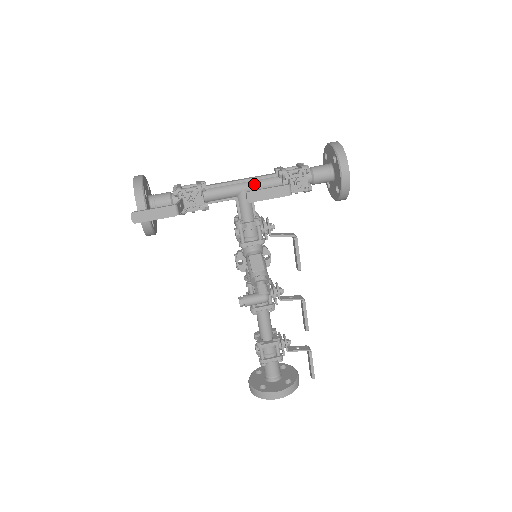
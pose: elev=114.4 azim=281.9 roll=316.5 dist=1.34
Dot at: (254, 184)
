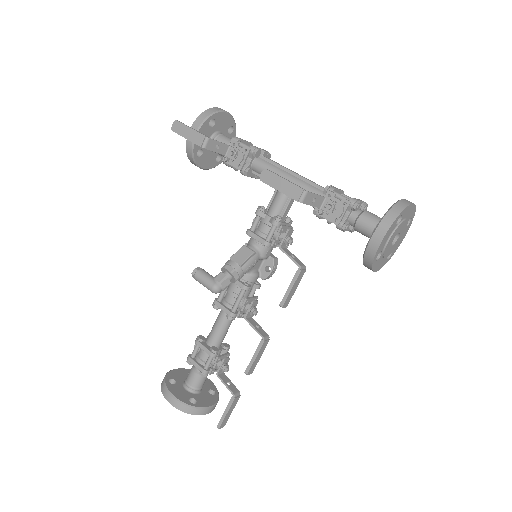
Dot at: (300, 183)
